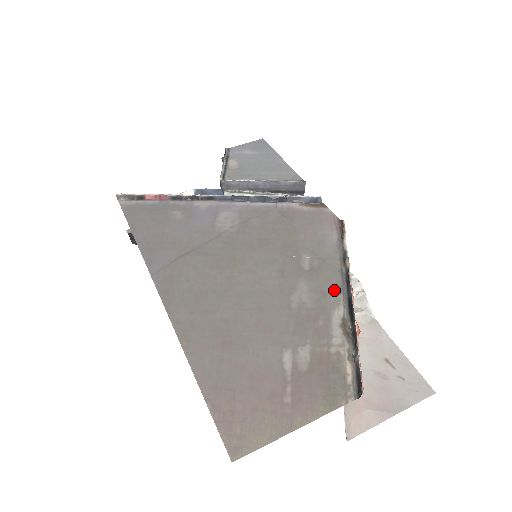
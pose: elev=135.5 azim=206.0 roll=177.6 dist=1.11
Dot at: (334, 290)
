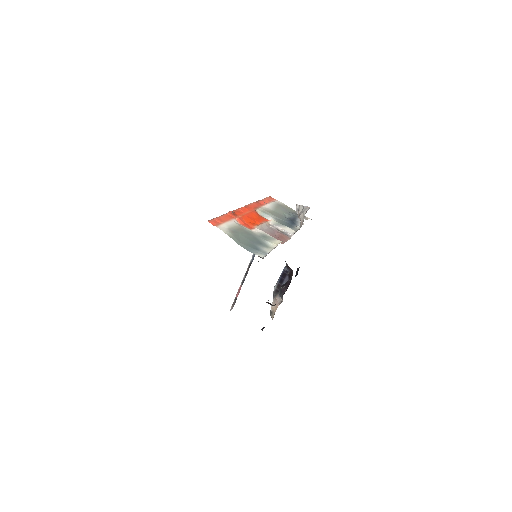
Dot at: occluded
